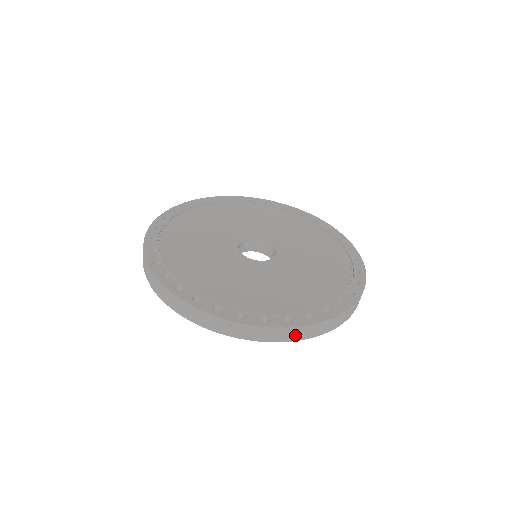
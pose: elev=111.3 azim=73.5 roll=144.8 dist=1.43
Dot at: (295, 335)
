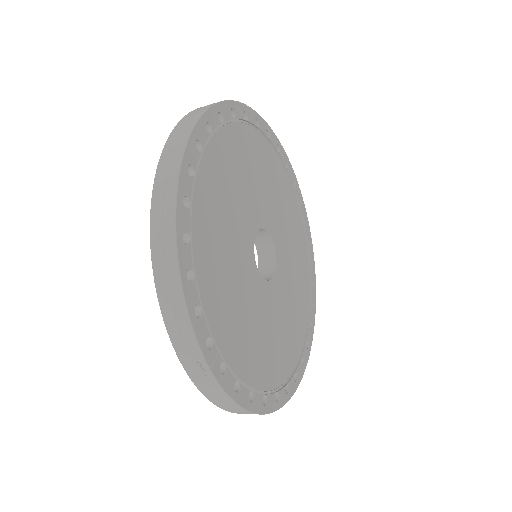
Dot at: (240, 412)
